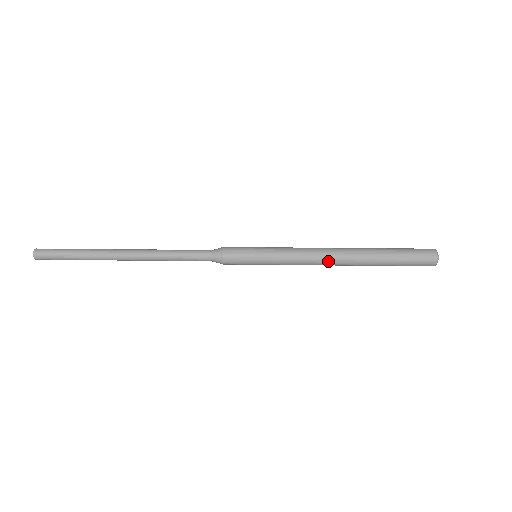
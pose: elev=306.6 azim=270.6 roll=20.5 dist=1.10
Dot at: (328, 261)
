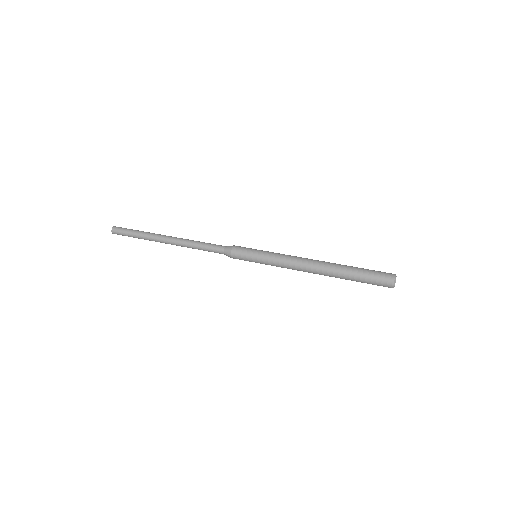
Dot at: (308, 261)
